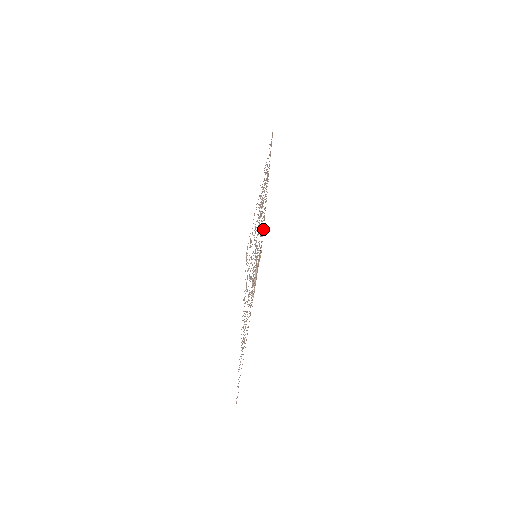
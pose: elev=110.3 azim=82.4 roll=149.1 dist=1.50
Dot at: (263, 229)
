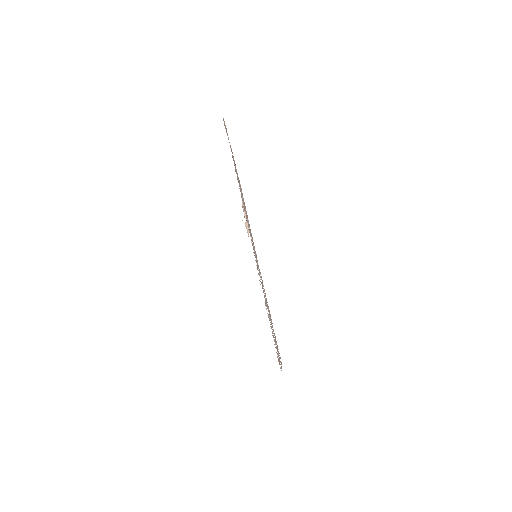
Dot at: occluded
